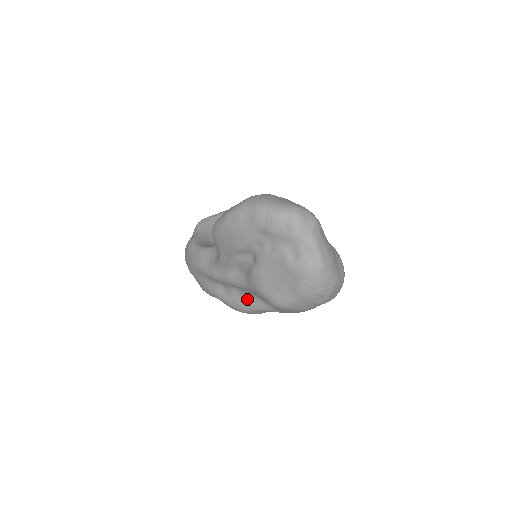
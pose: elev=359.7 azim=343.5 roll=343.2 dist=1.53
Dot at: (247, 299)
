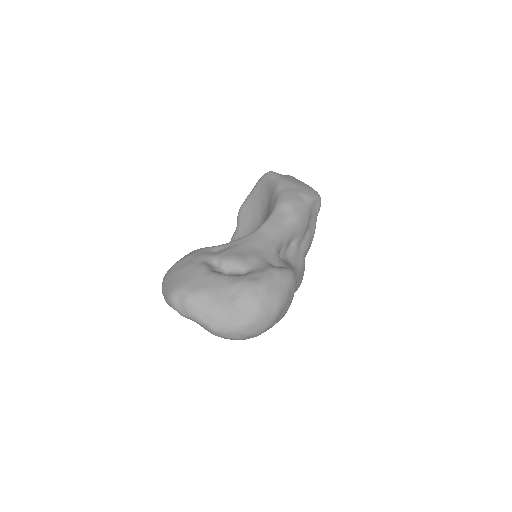
Dot at: occluded
